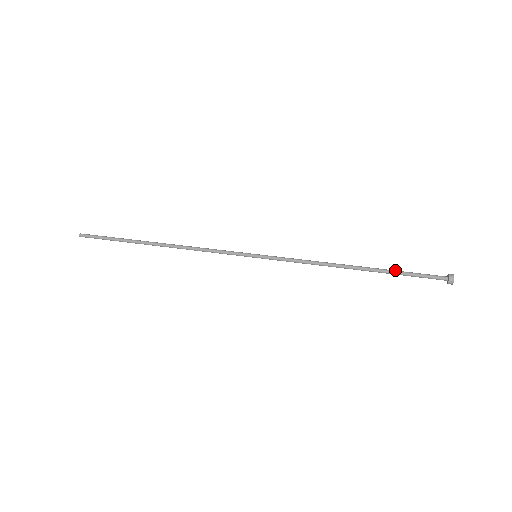
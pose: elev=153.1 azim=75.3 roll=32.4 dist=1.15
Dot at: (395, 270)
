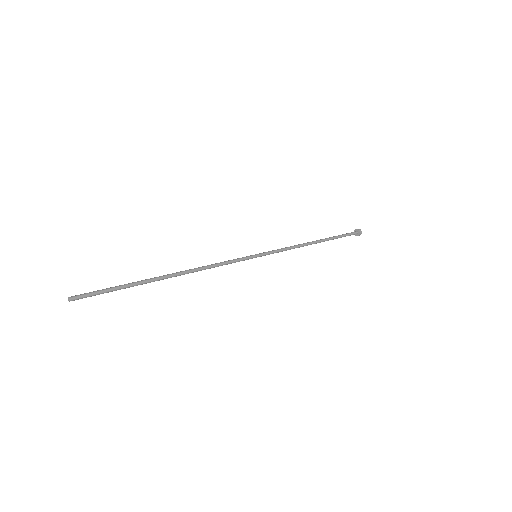
Dot at: (335, 236)
